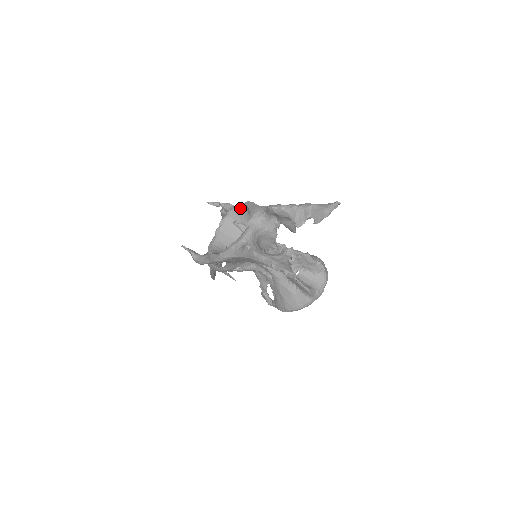
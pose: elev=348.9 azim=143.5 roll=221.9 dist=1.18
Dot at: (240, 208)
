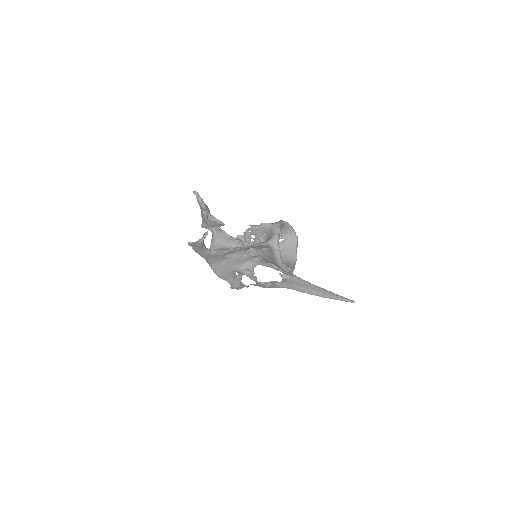
Dot at: occluded
